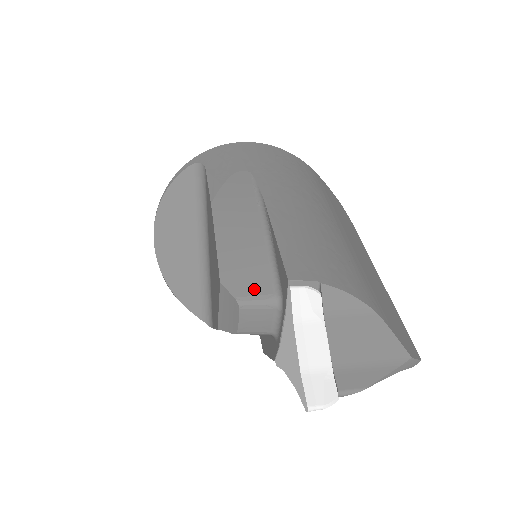
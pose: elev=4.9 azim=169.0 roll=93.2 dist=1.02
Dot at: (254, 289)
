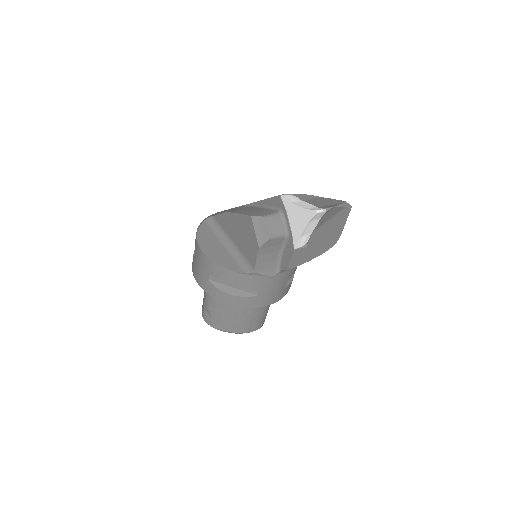
Dot at: (267, 213)
